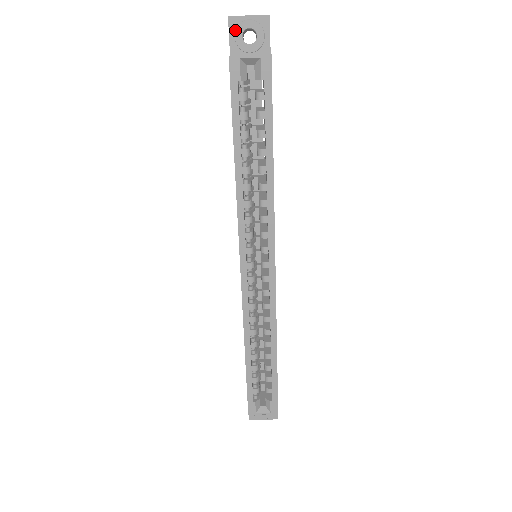
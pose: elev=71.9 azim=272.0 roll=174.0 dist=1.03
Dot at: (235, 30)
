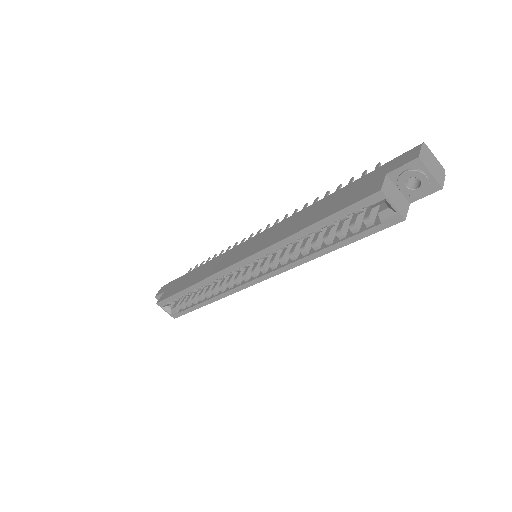
Dot at: (410, 170)
